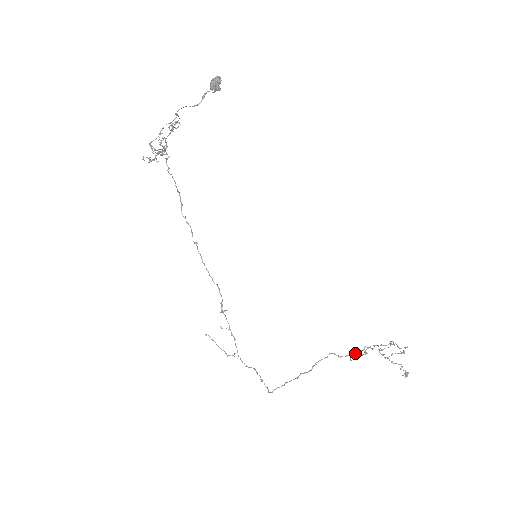
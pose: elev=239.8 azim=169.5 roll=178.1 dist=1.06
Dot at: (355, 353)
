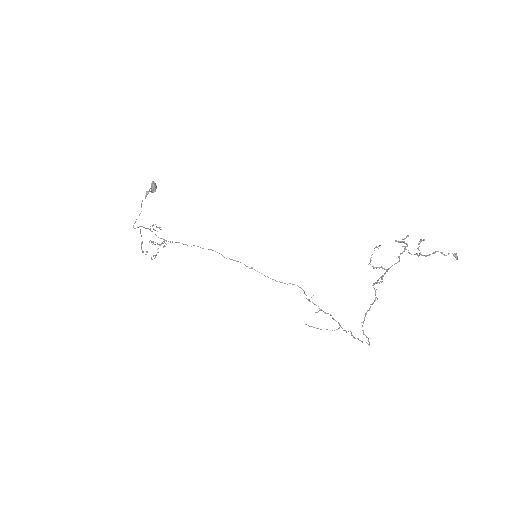
Dot at: (386, 271)
